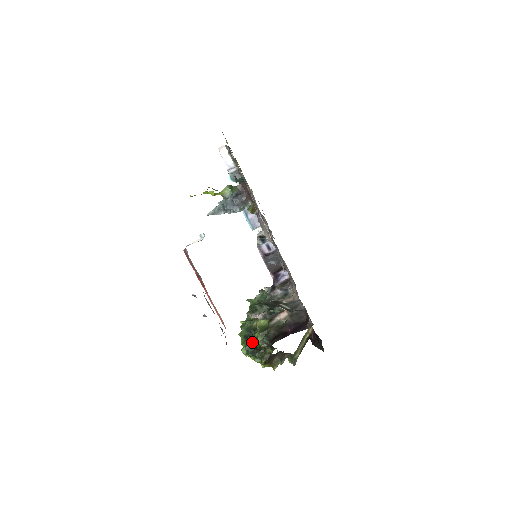
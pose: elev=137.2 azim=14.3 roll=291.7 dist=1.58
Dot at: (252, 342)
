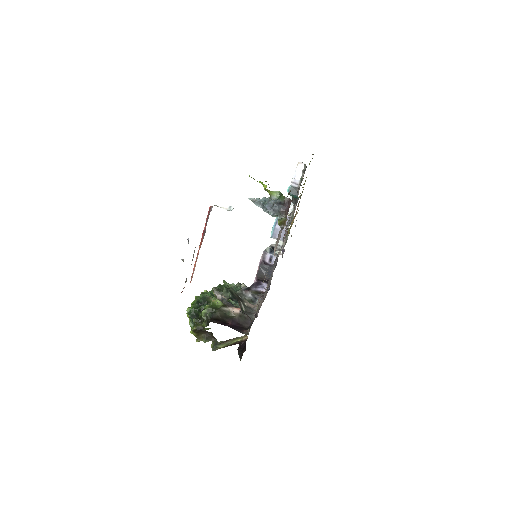
Dot at: (199, 309)
